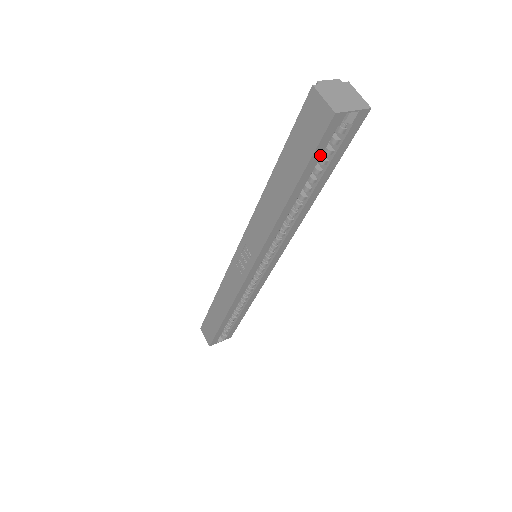
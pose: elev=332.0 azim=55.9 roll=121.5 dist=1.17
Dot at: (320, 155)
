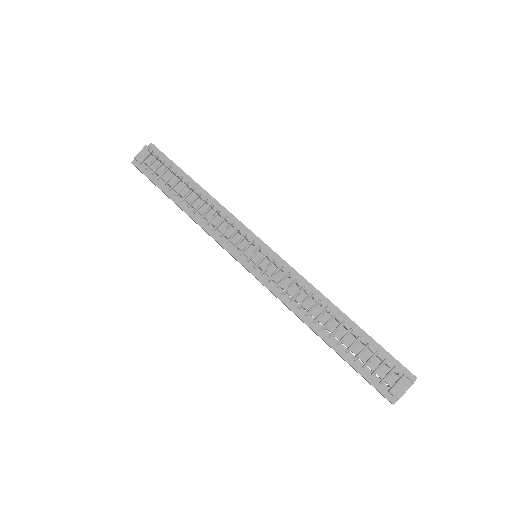
Dot at: occluded
